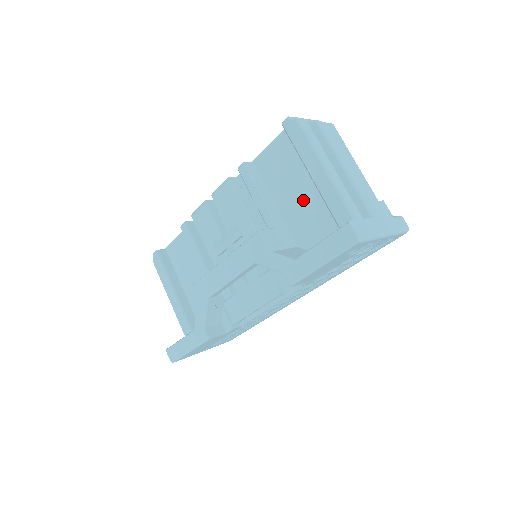
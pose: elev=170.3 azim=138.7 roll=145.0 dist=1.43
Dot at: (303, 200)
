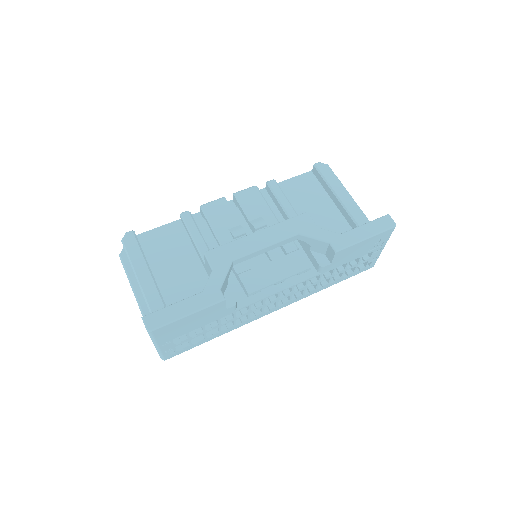
Dot at: (321, 215)
